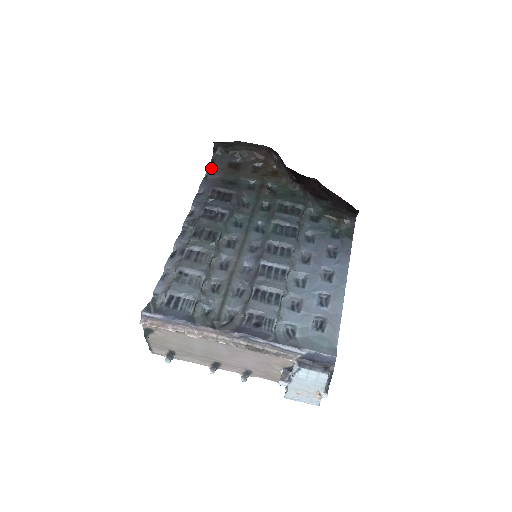
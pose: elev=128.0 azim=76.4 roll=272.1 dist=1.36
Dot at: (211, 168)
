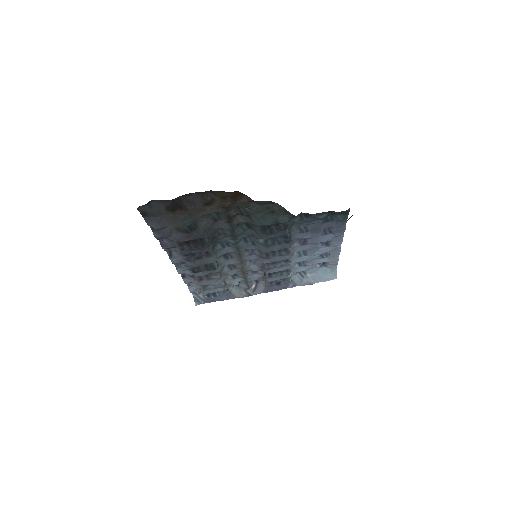
Dot at: (150, 221)
